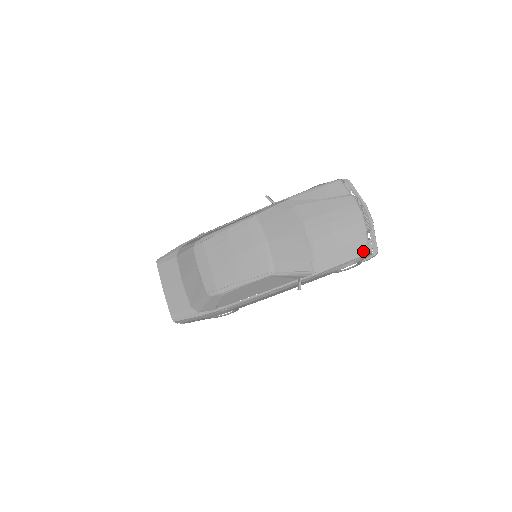
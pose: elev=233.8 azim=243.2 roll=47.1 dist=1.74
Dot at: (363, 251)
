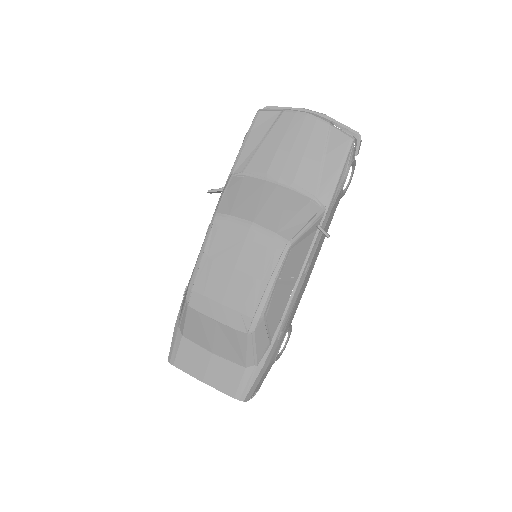
Dot at: (347, 142)
